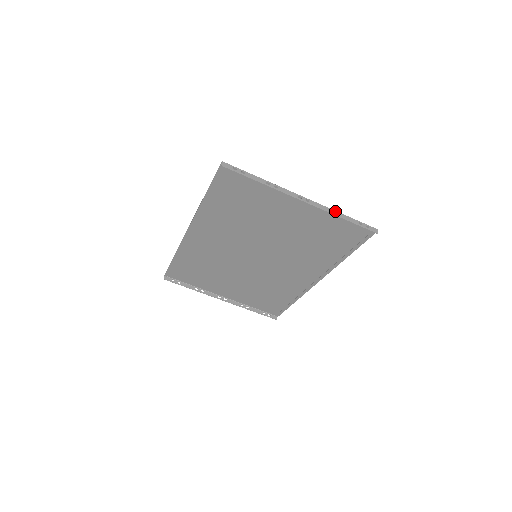
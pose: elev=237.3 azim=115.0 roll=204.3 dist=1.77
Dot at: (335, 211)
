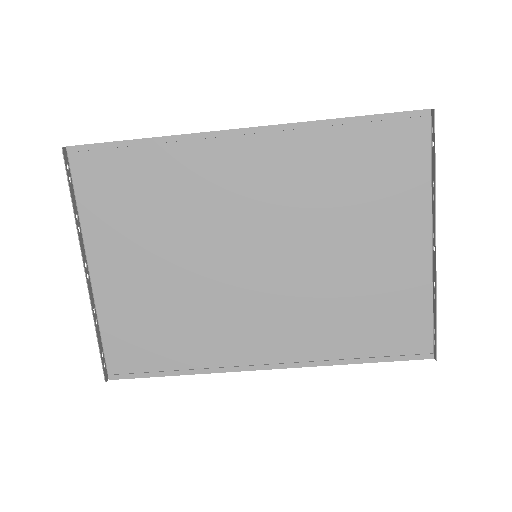
Dot at: (434, 290)
